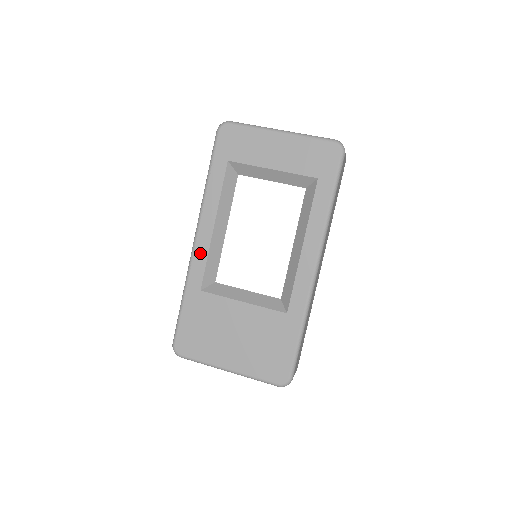
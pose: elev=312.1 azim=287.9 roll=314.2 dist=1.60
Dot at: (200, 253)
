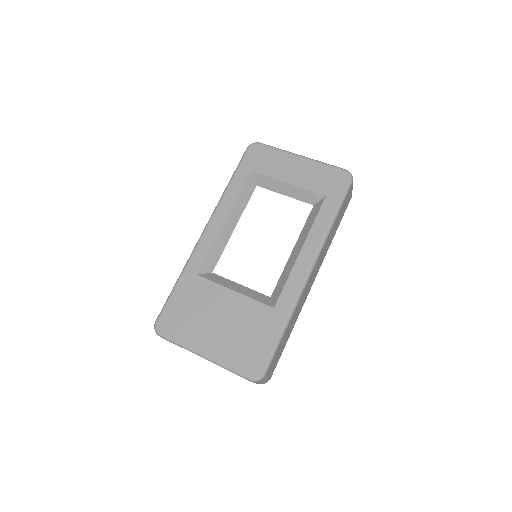
Dot at: (206, 241)
